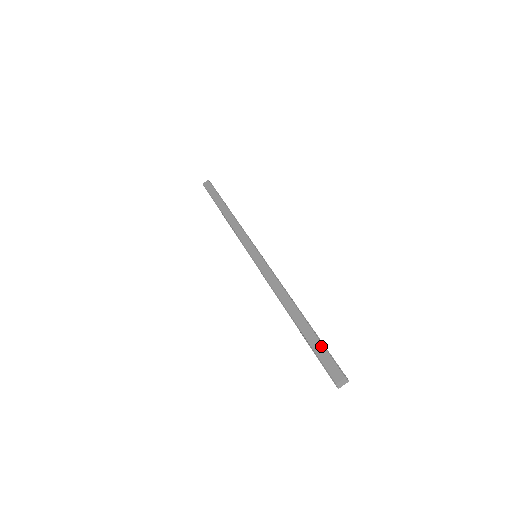
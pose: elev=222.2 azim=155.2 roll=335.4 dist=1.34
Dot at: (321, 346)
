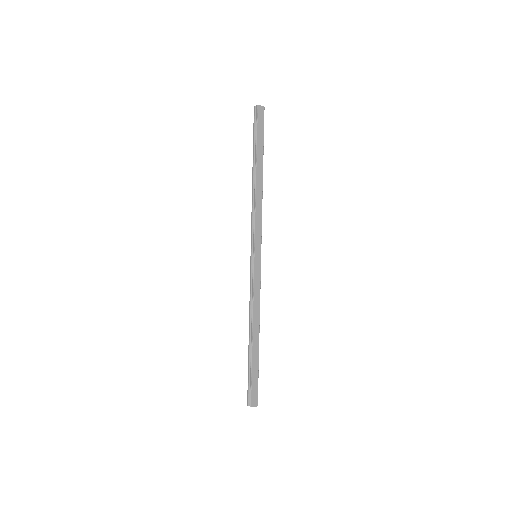
Dot at: (257, 376)
